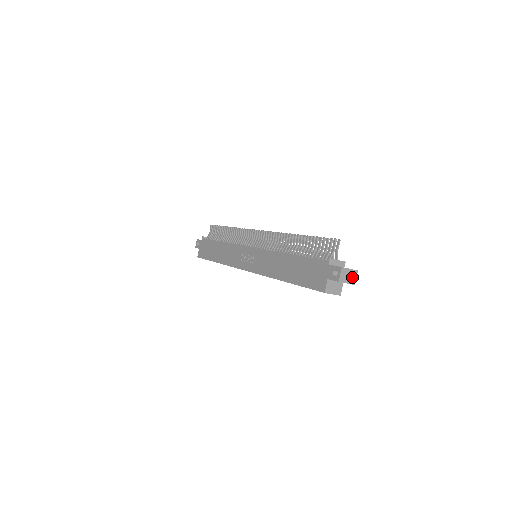
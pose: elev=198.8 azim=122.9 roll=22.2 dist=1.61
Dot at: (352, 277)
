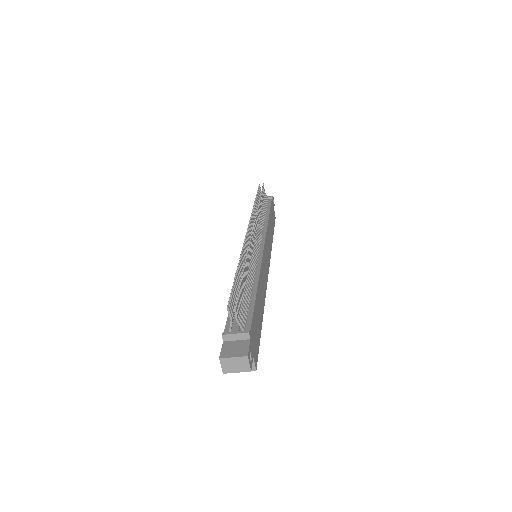
Dot at: (242, 364)
